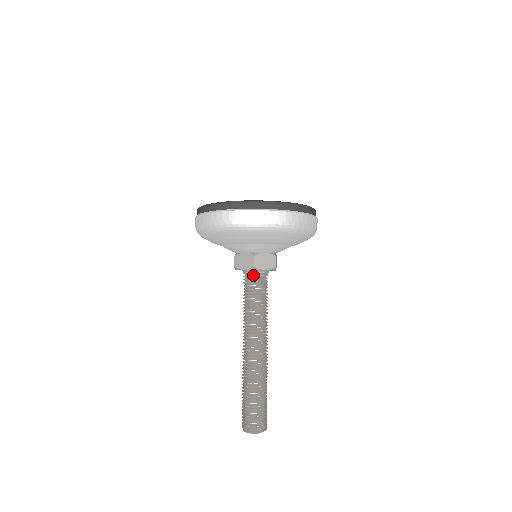
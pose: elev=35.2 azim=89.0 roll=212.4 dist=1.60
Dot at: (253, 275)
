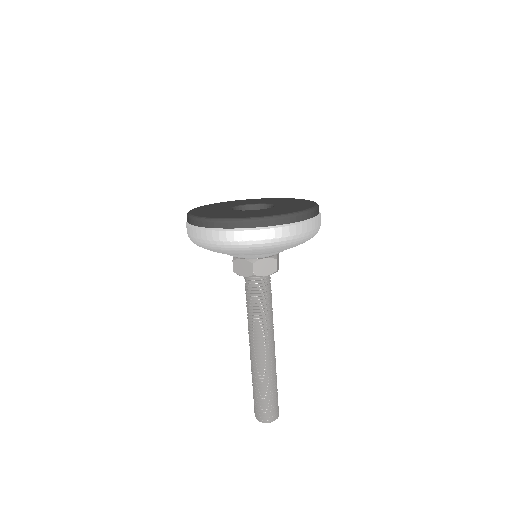
Dot at: (254, 280)
